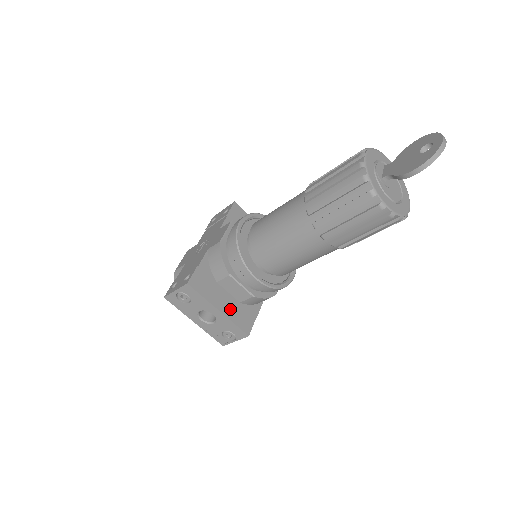
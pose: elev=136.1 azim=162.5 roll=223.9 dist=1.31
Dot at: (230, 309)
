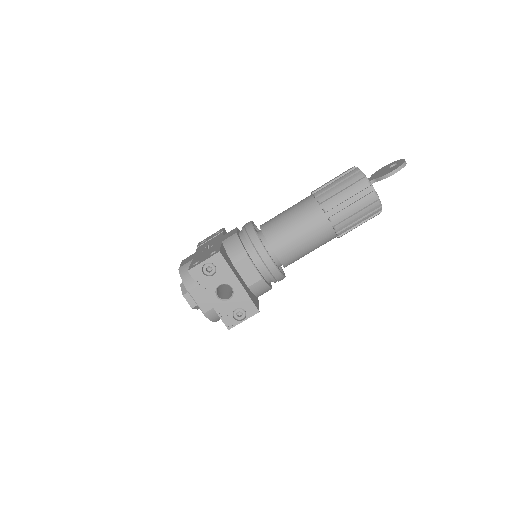
Dot at: (245, 287)
